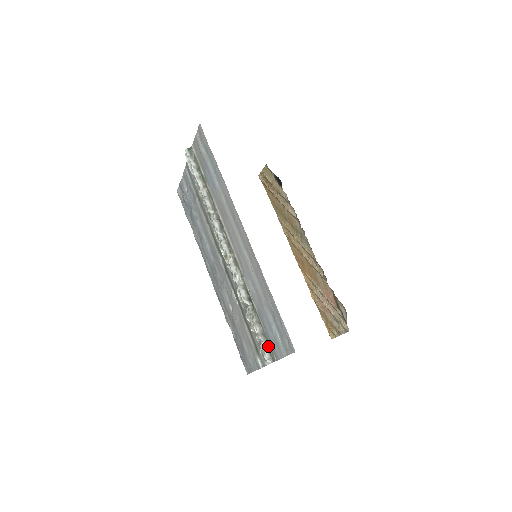
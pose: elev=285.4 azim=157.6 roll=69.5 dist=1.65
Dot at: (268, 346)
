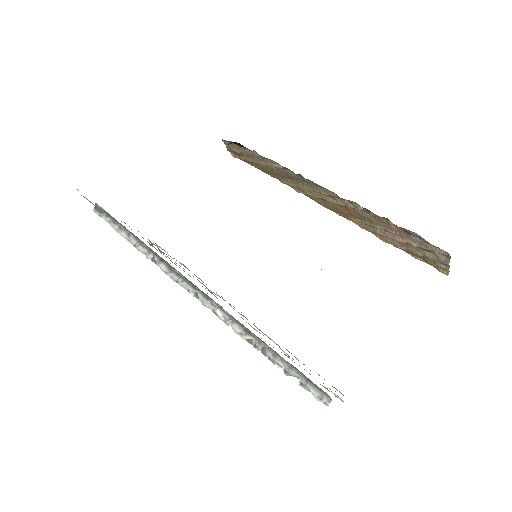
Dot at: (308, 380)
